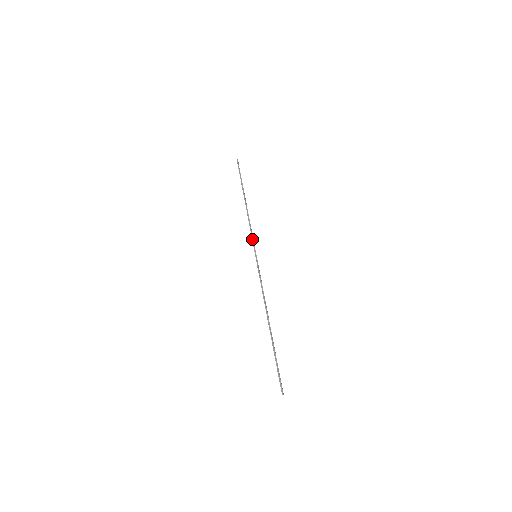
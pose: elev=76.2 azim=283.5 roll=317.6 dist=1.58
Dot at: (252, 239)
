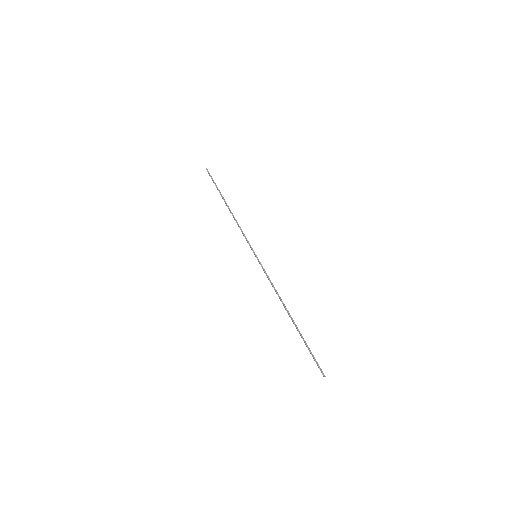
Dot at: (247, 241)
